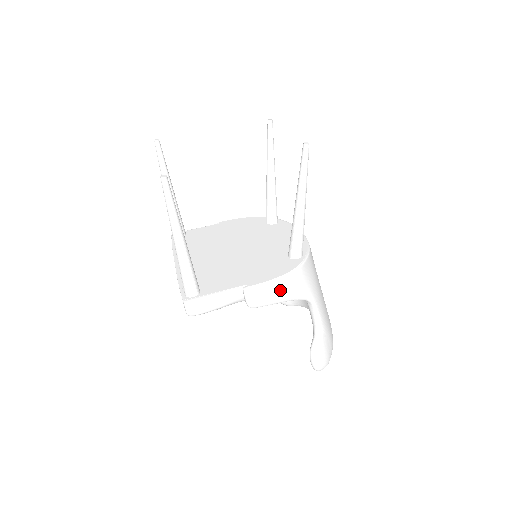
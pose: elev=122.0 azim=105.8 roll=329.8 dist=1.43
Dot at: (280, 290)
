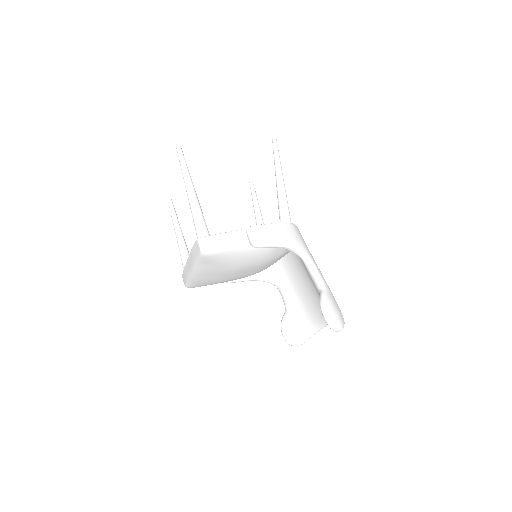
Dot at: (277, 233)
